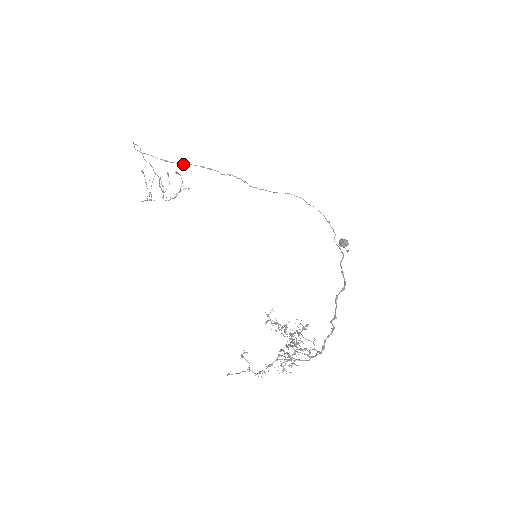
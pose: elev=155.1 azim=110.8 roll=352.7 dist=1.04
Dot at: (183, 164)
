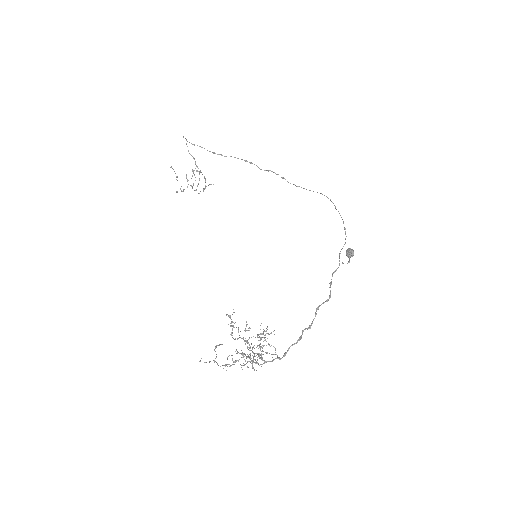
Dot at: occluded
